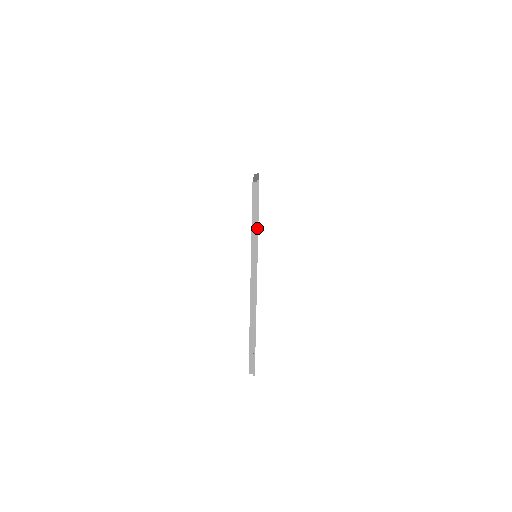
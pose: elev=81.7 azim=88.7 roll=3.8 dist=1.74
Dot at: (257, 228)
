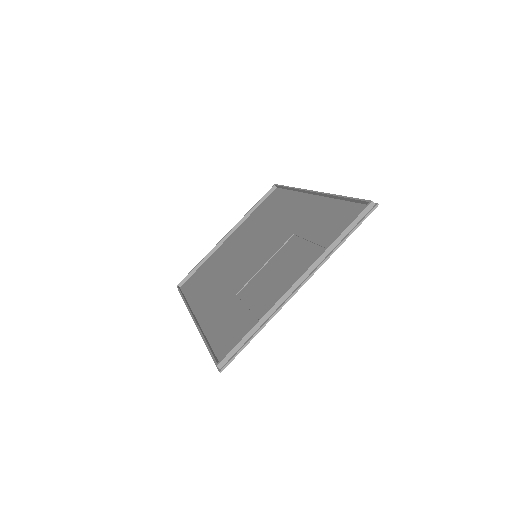
Dot at: (343, 241)
